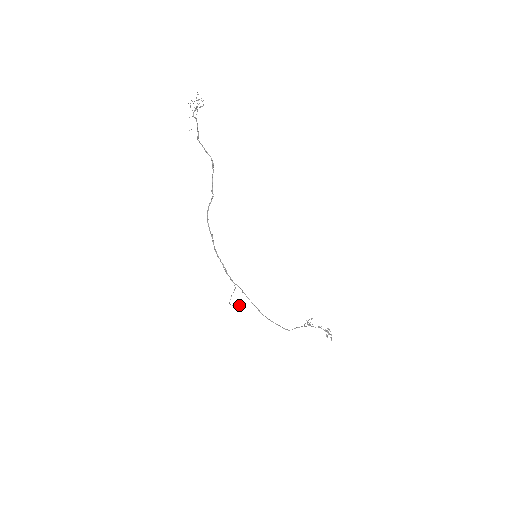
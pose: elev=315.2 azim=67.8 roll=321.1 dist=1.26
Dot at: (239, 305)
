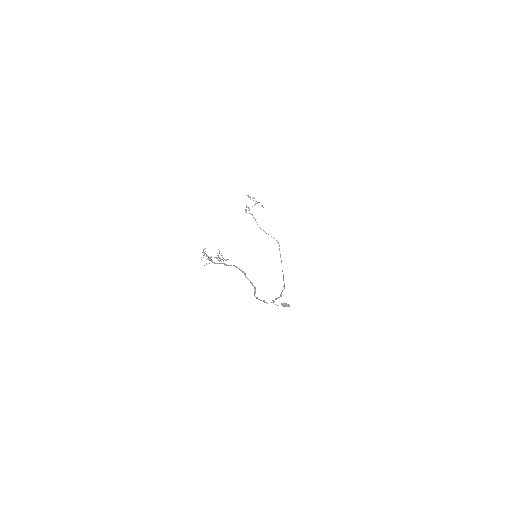
Dot at: (287, 305)
